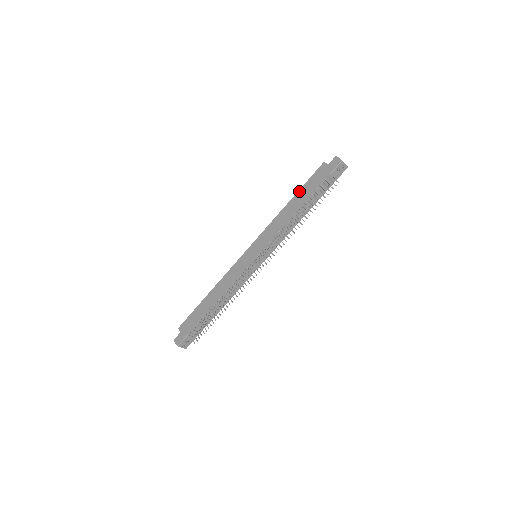
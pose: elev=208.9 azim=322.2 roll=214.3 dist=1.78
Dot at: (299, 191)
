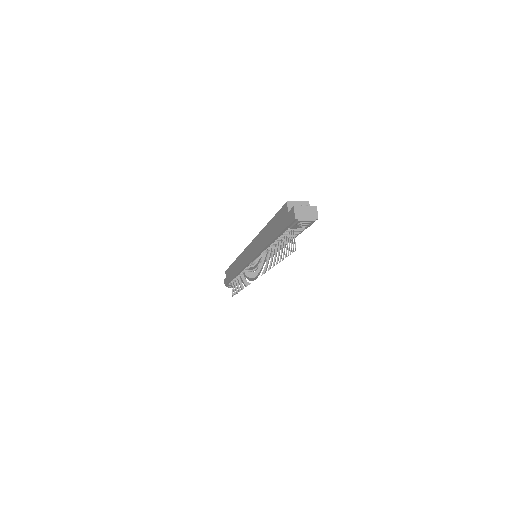
Dot at: (271, 221)
